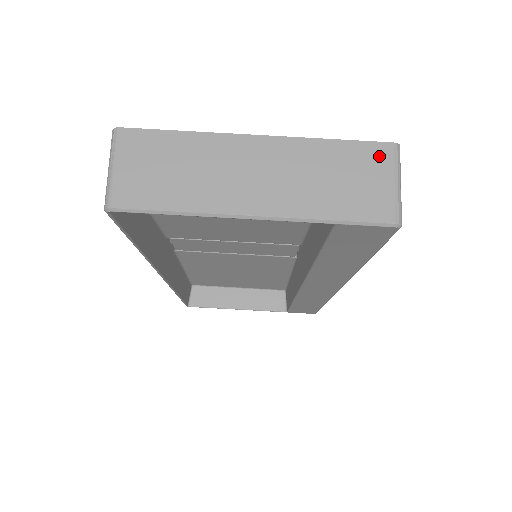
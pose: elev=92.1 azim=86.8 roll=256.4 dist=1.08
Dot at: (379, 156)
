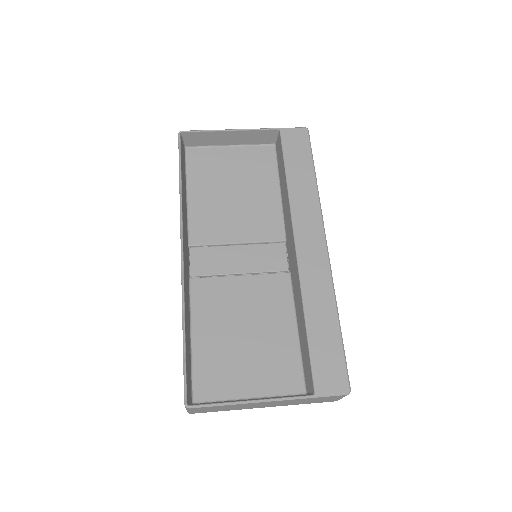
Dot at: occluded
